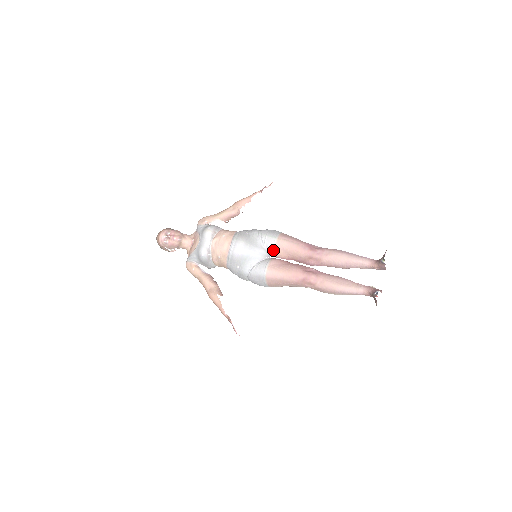
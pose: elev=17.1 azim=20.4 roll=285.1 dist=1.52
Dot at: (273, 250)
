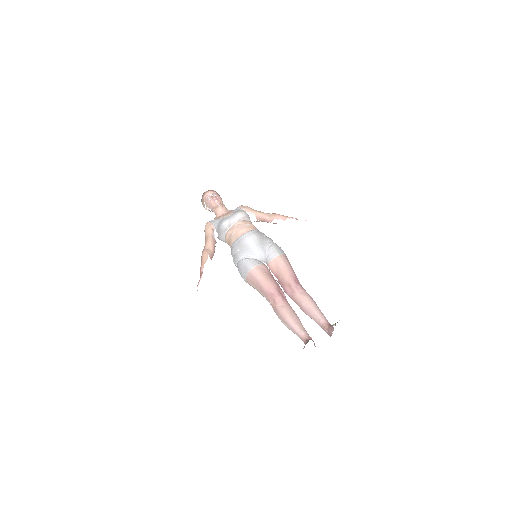
Dot at: (270, 260)
